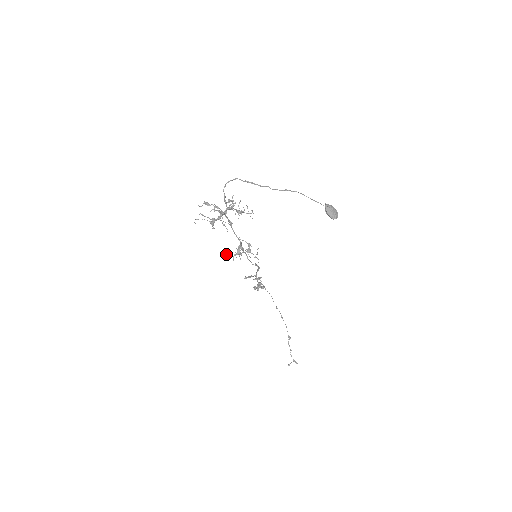
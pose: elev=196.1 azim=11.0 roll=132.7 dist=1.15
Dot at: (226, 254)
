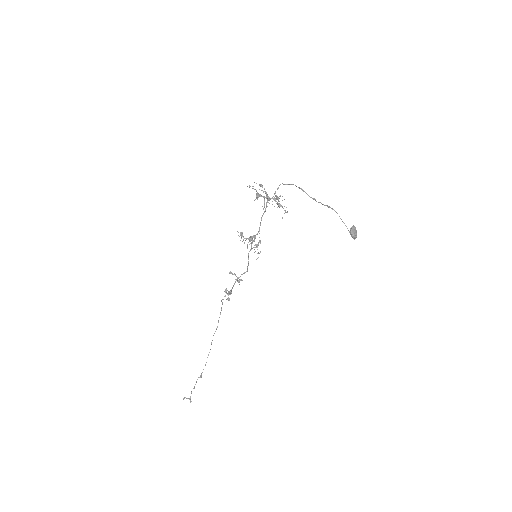
Dot at: (241, 233)
